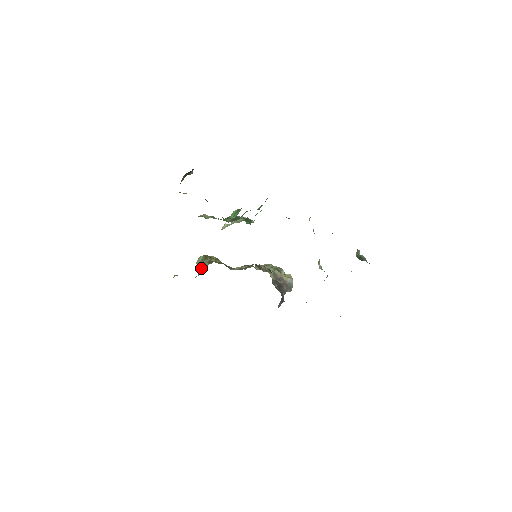
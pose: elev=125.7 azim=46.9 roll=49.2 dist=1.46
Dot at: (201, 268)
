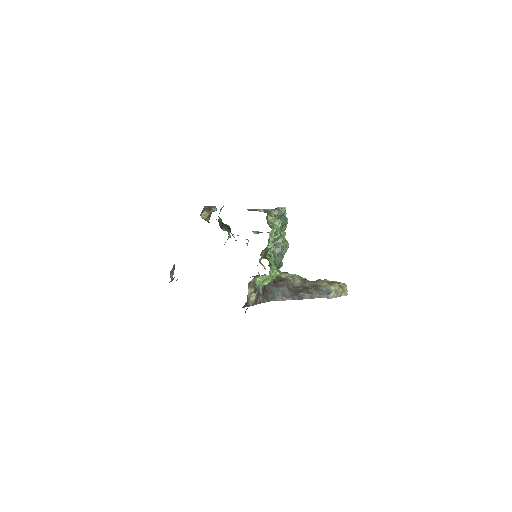
Dot at: occluded
